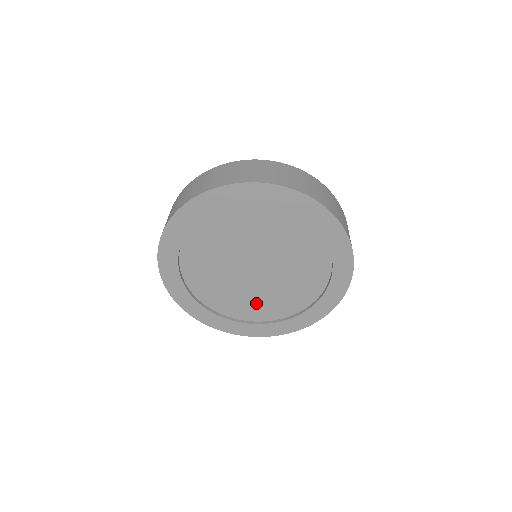
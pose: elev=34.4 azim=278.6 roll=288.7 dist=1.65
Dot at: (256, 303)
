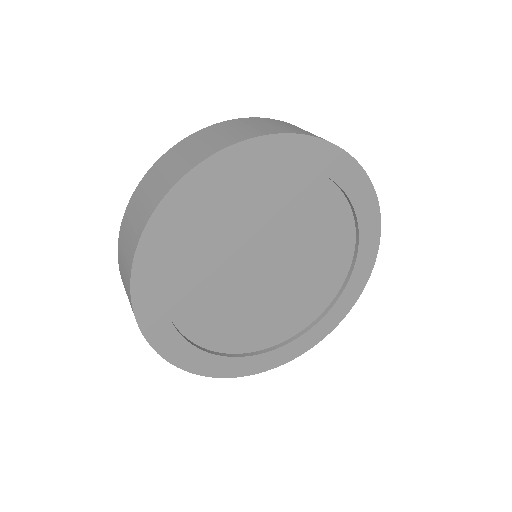
Dot at: (292, 309)
